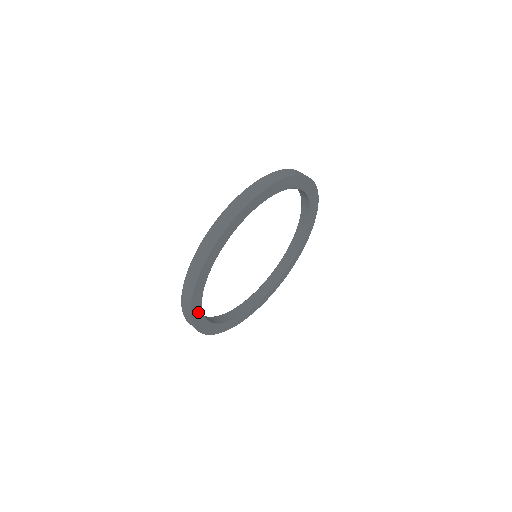
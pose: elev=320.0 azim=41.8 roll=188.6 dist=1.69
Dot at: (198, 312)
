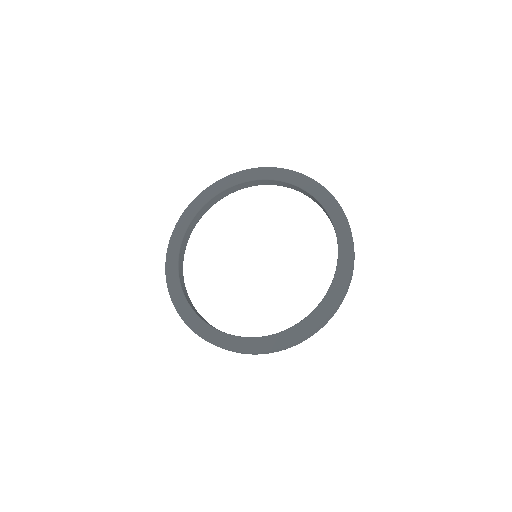
Dot at: occluded
